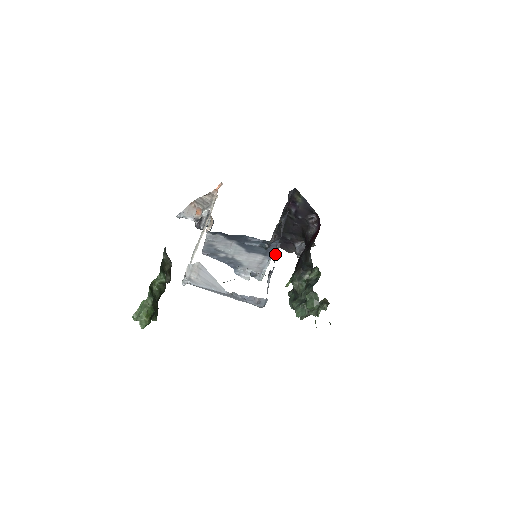
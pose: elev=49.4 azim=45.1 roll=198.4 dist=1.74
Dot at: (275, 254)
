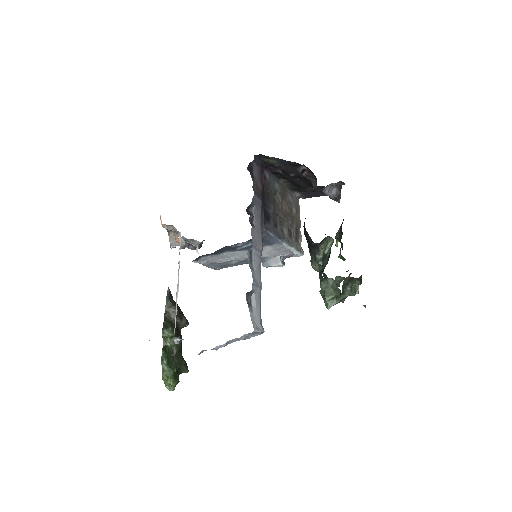
Dot at: (256, 260)
